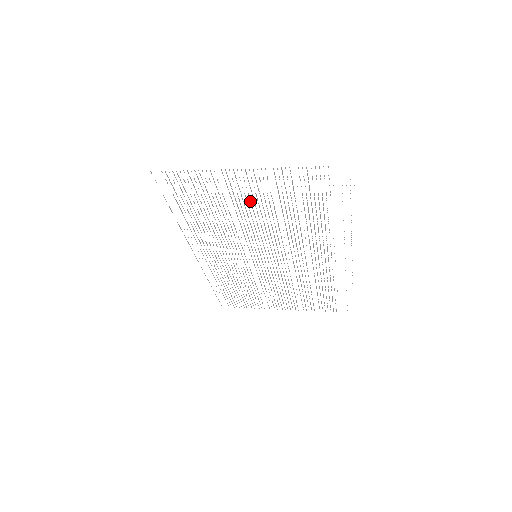
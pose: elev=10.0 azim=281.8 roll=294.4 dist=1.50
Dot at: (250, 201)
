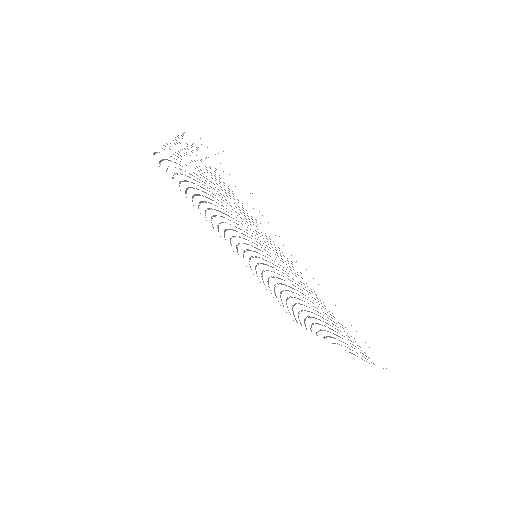
Dot at: occluded
